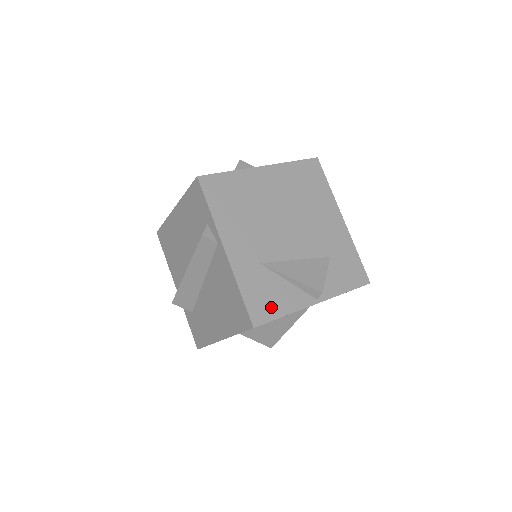
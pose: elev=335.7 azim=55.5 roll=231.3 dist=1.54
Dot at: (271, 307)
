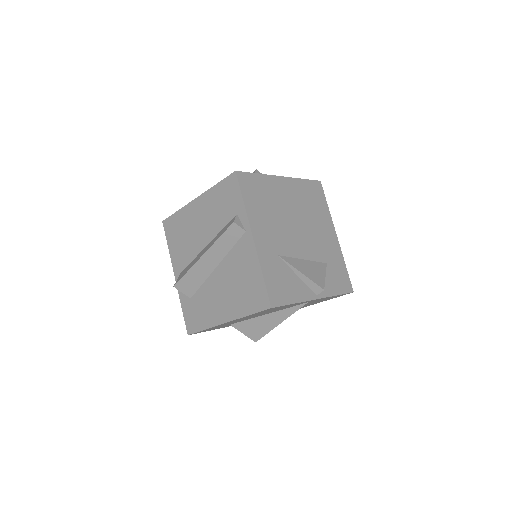
Dot at: (284, 294)
